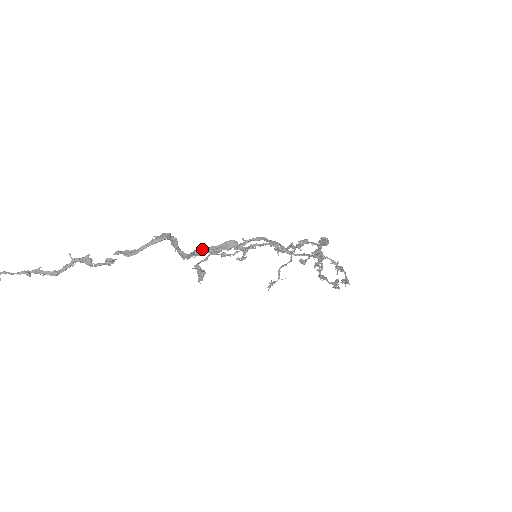
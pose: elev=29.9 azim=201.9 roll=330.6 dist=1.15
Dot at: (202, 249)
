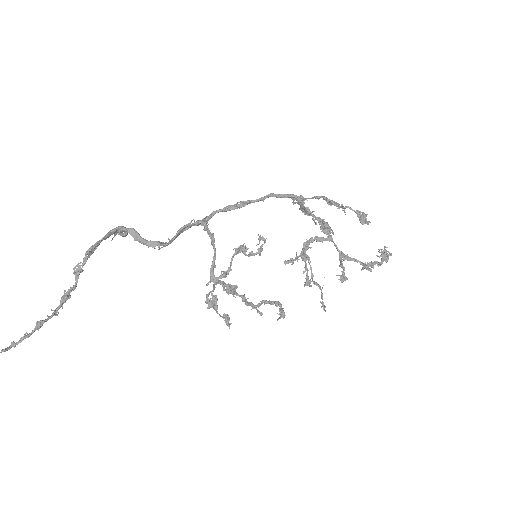
Dot at: (172, 239)
